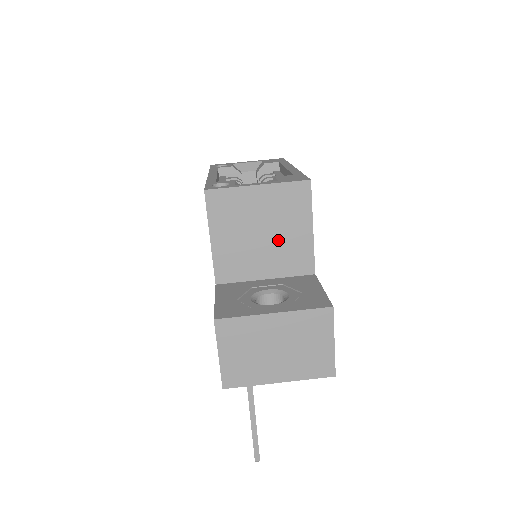
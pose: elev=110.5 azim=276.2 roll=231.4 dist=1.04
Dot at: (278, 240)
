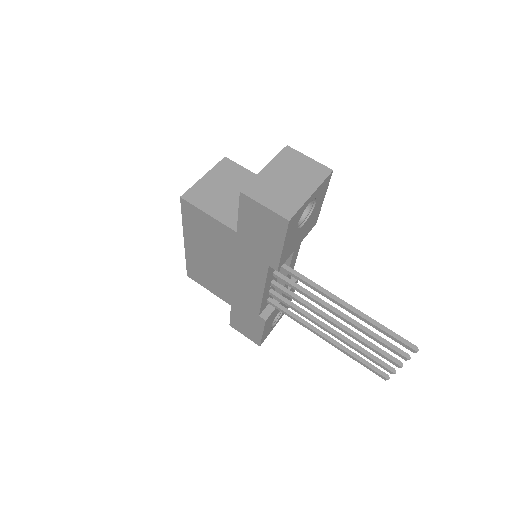
Dot at: (242, 188)
